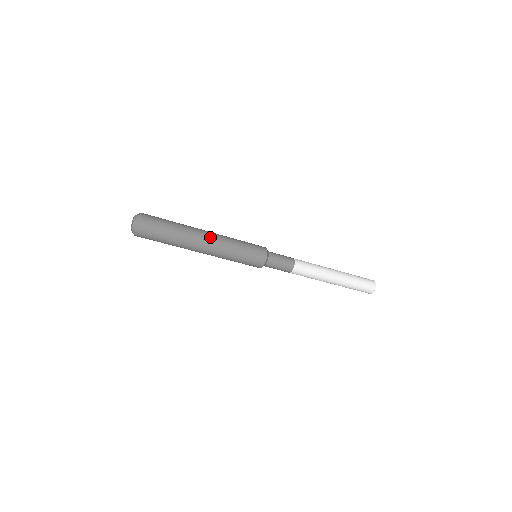
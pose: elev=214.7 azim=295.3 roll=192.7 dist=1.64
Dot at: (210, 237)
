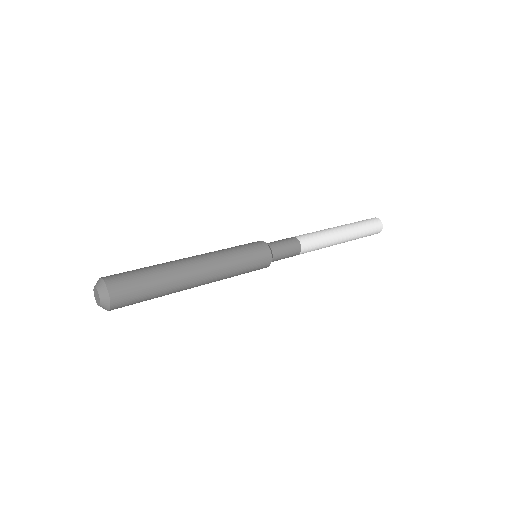
Dot at: (203, 269)
